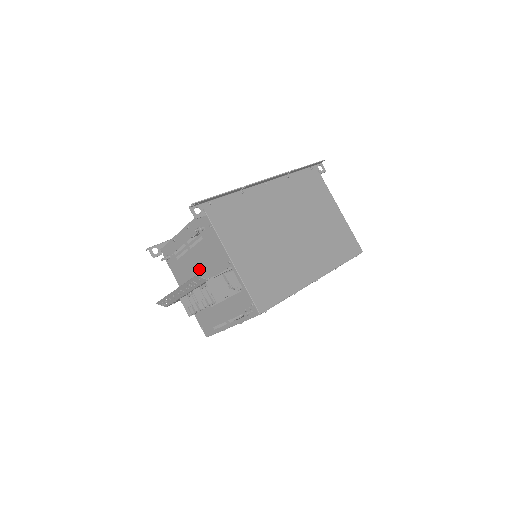
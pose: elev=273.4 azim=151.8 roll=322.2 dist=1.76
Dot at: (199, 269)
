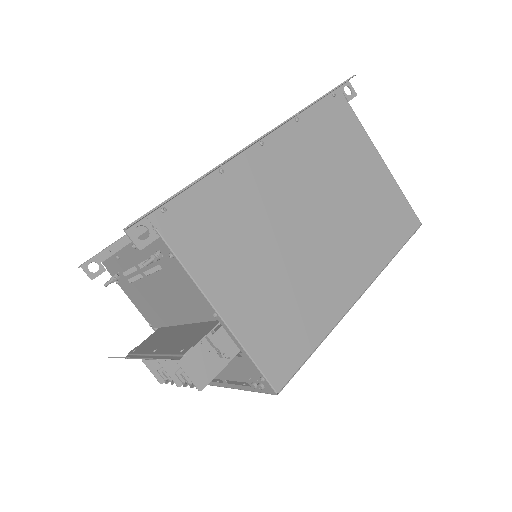
Dot at: (166, 306)
